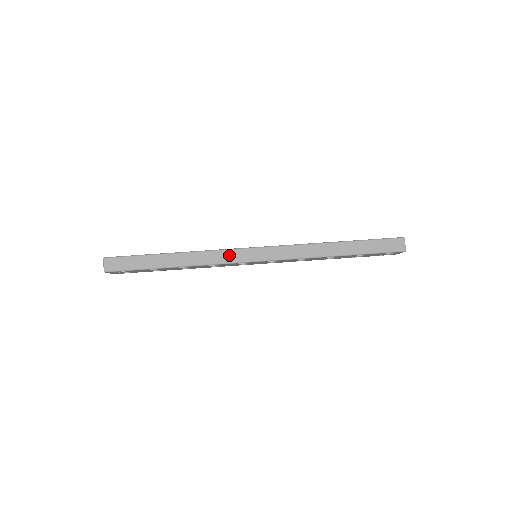
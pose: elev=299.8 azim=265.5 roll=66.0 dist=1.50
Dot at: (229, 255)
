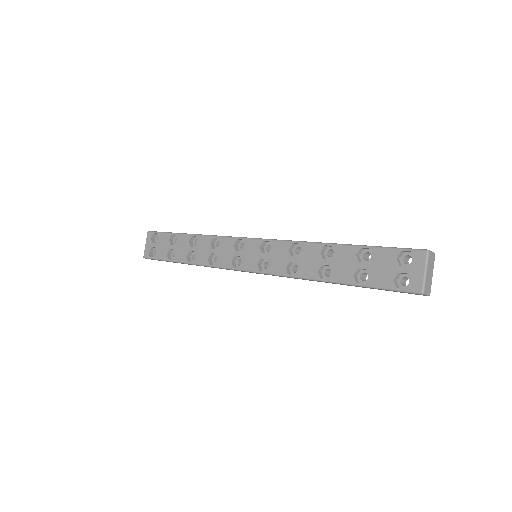
Dot at: occluded
